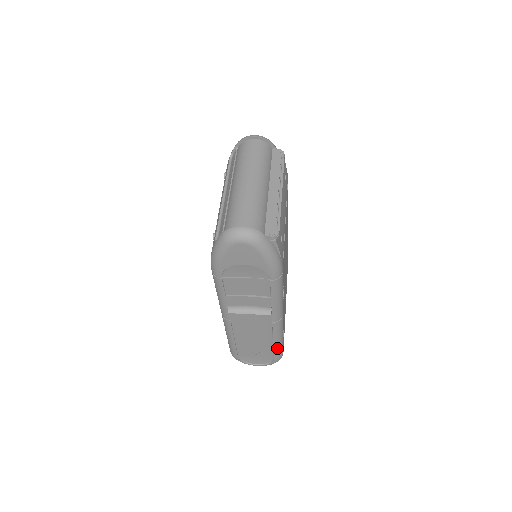
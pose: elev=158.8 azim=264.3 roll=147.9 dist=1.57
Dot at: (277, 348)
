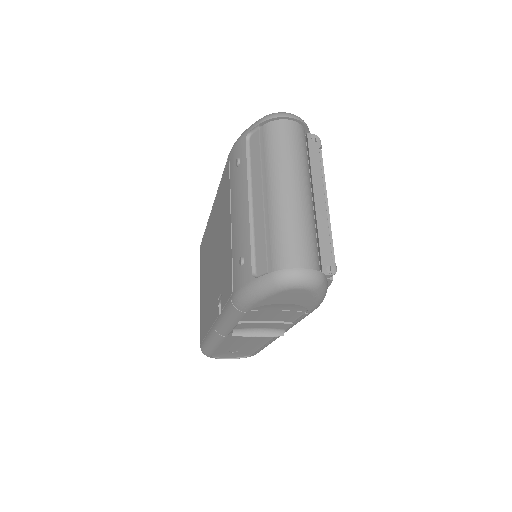
Dot at: (262, 349)
